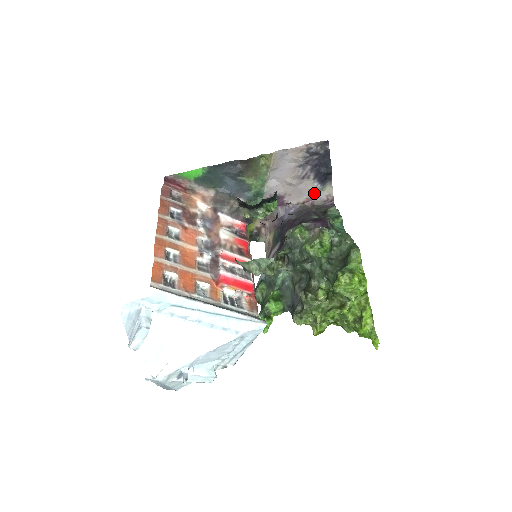
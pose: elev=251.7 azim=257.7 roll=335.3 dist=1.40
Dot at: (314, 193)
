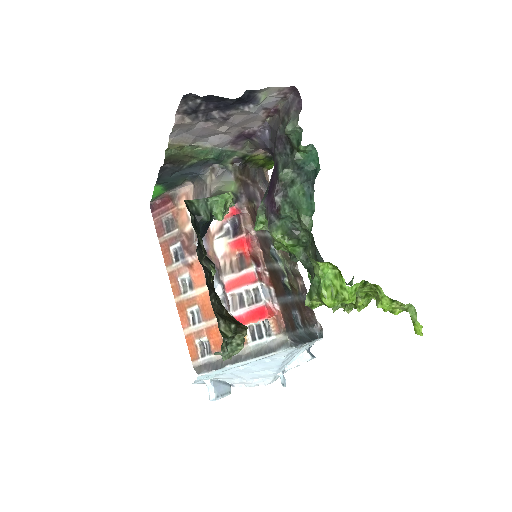
Dot at: (261, 107)
